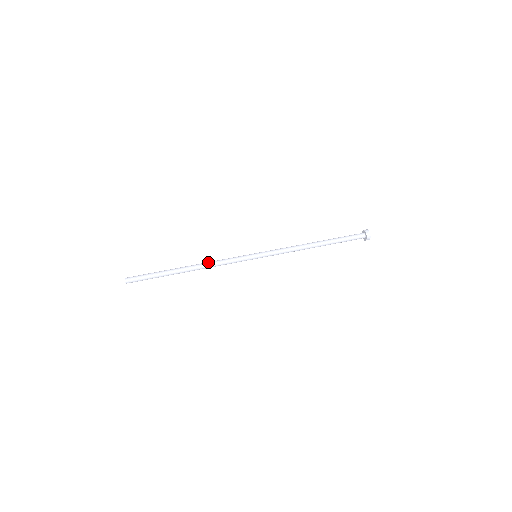
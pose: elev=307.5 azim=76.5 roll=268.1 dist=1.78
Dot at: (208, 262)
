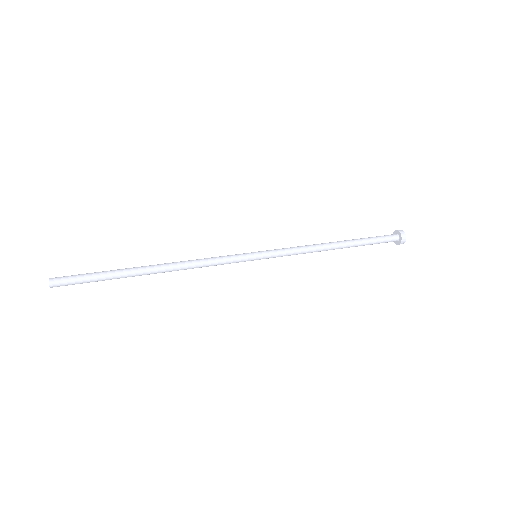
Dot at: (186, 261)
